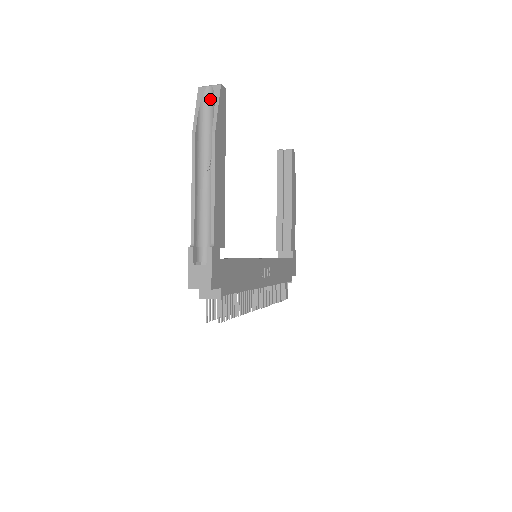
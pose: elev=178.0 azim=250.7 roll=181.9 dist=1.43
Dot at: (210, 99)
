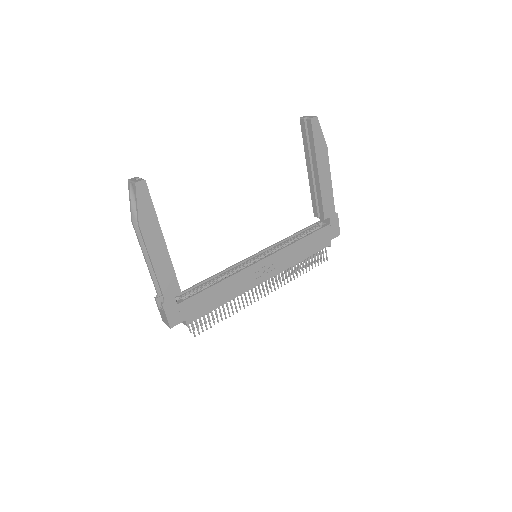
Dot at: occluded
